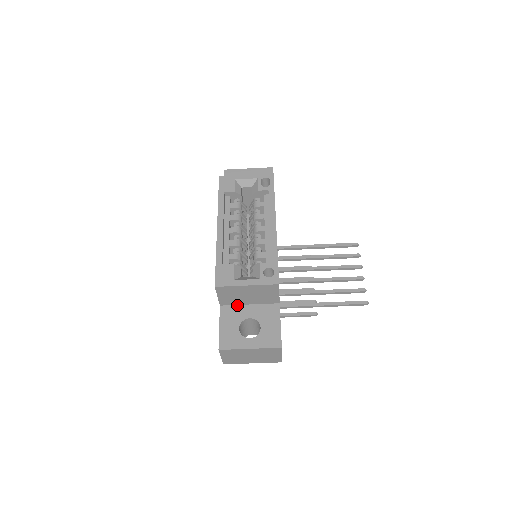
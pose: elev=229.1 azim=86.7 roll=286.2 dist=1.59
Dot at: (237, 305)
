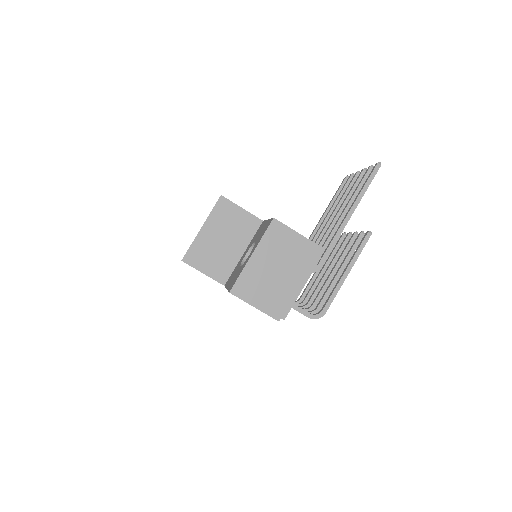
Dot at: (235, 267)
